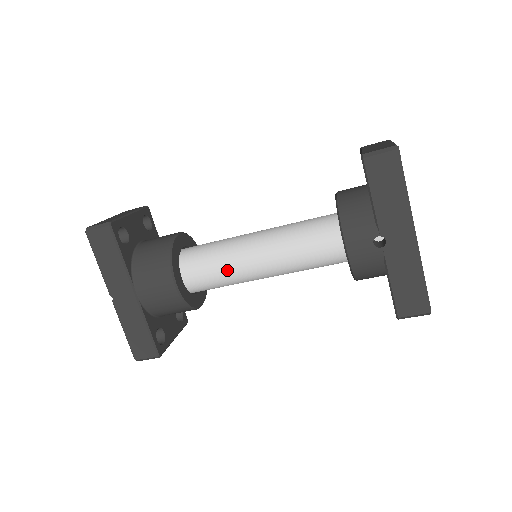
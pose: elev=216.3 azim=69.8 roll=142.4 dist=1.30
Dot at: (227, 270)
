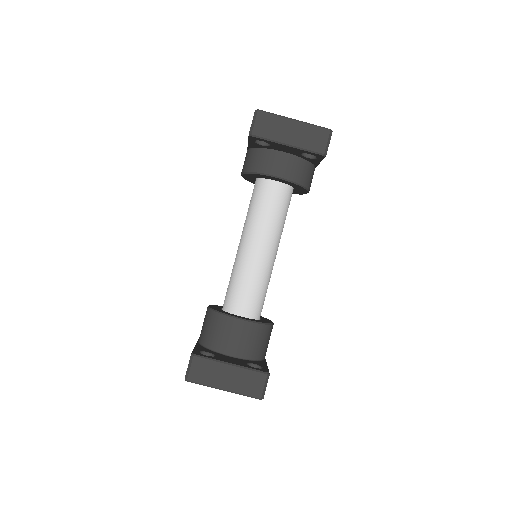
Dot at: (232, 271)
